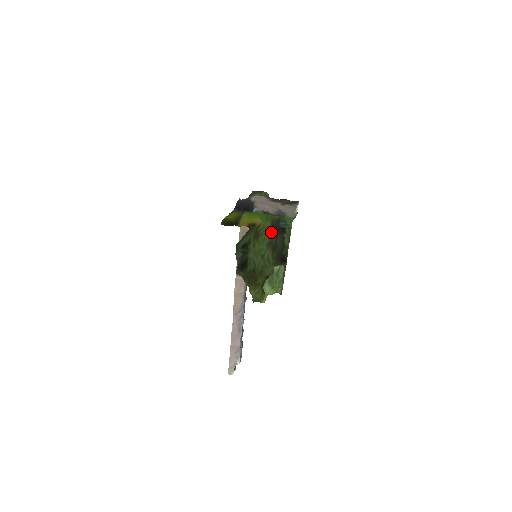
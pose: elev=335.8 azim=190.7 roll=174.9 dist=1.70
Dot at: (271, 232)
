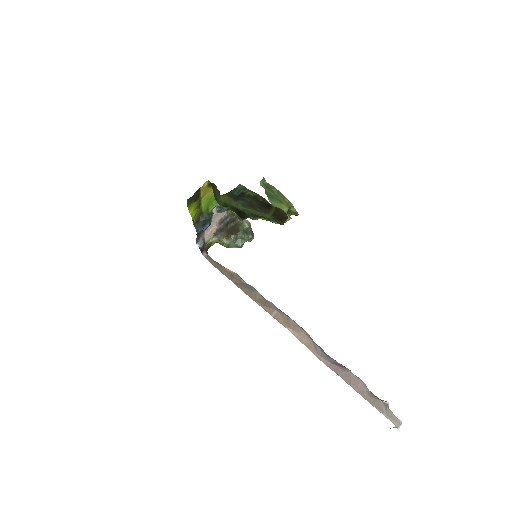
Dot at: (236, 202)
